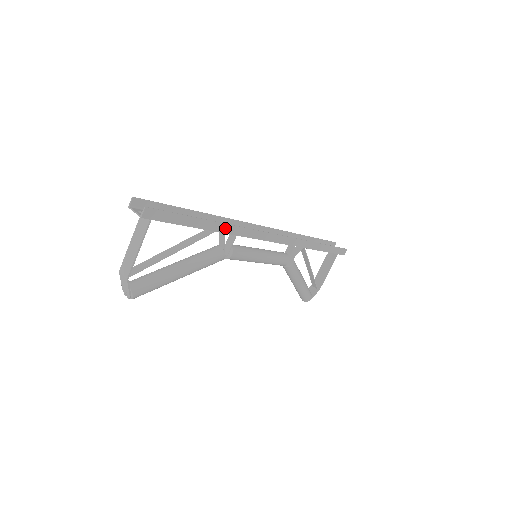
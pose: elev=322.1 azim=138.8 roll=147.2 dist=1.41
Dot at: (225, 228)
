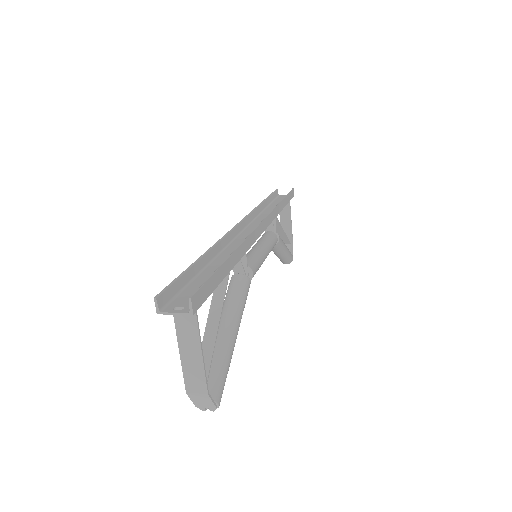
Dot at: (240, 251)
